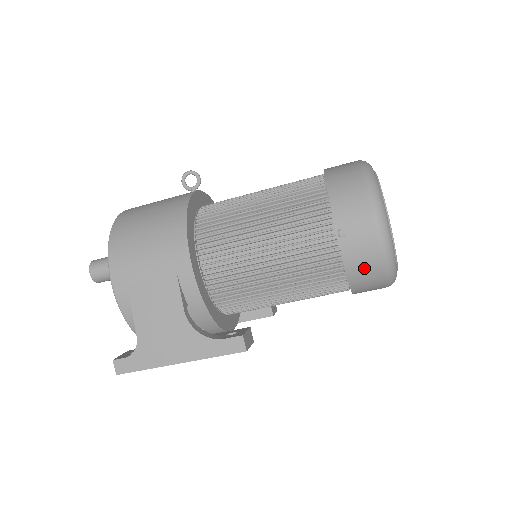
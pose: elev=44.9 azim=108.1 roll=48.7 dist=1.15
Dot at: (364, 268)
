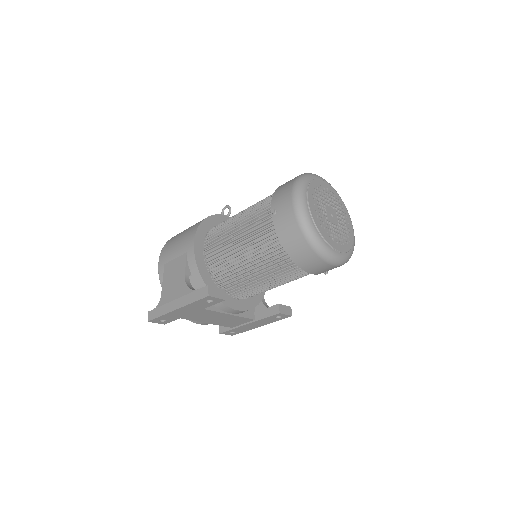
Dot at: (290, 237)
